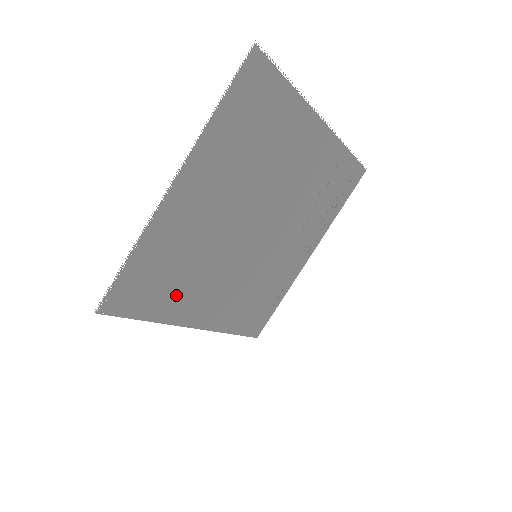
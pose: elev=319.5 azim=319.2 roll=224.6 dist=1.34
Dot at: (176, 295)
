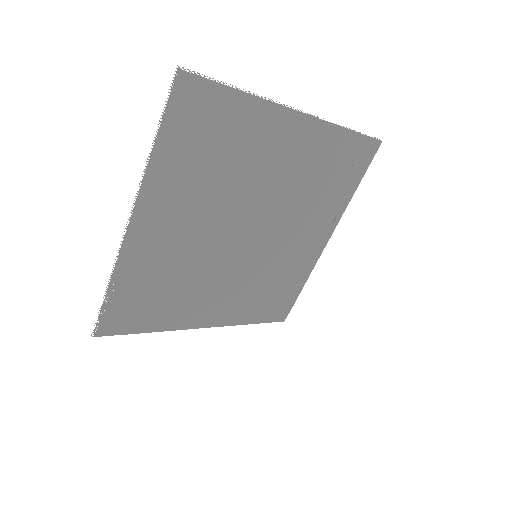
Dot at: (173, 307)
